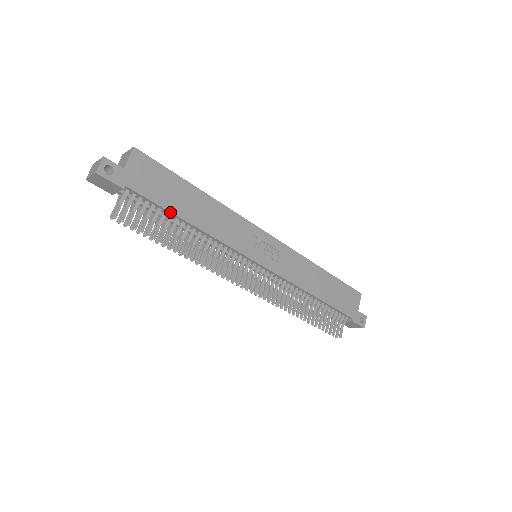
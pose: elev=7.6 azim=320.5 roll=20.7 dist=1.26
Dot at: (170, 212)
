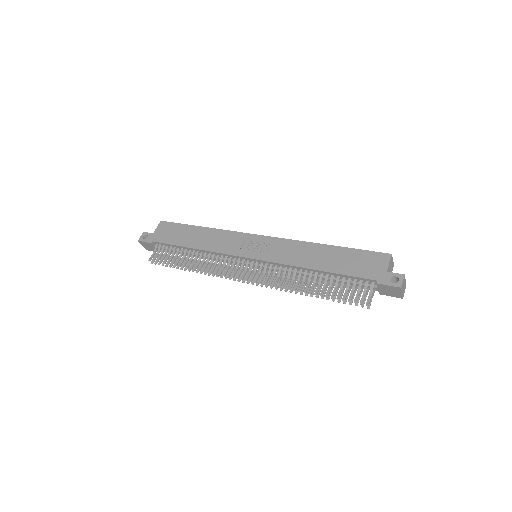
Dot at: (178, 246)
